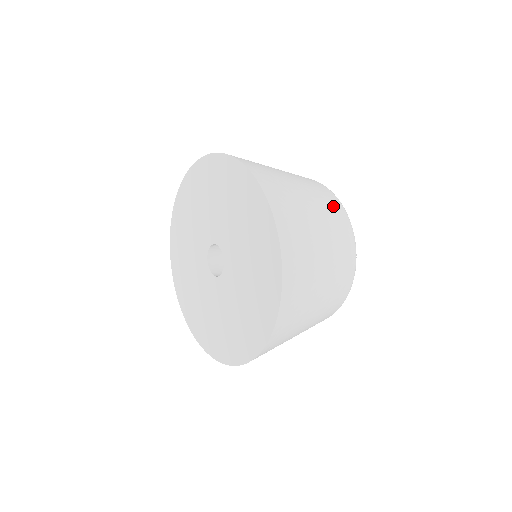
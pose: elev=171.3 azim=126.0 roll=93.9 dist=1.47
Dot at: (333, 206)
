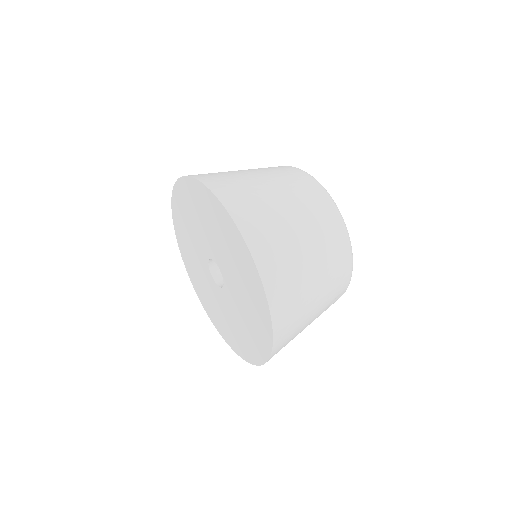
Dot at: (300, 182)
